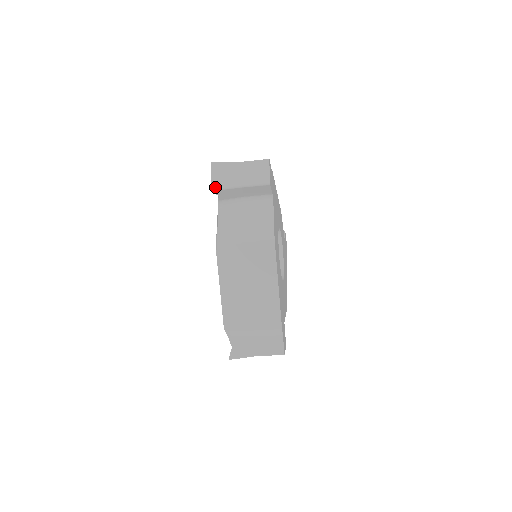
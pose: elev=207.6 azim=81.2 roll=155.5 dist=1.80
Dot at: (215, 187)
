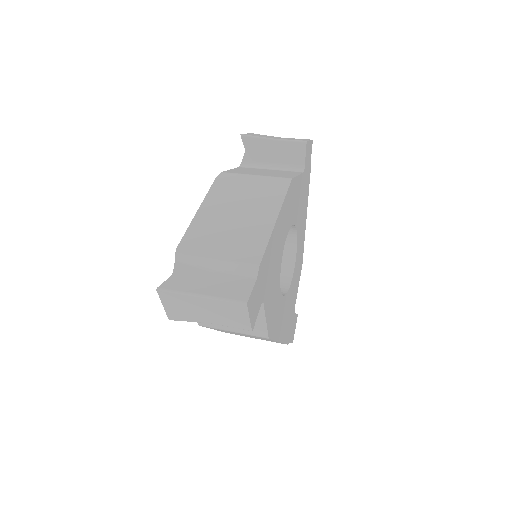
Dot at: (174, 319)
